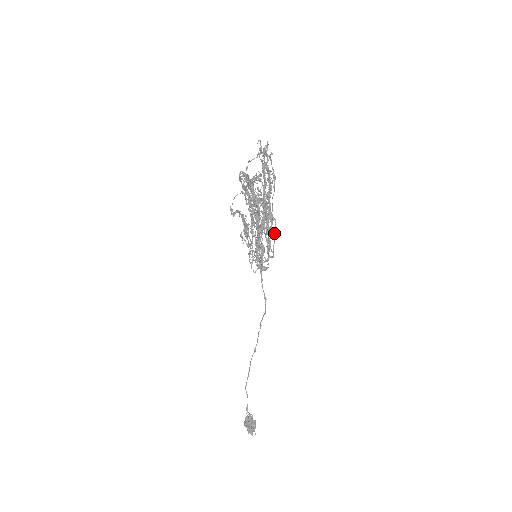
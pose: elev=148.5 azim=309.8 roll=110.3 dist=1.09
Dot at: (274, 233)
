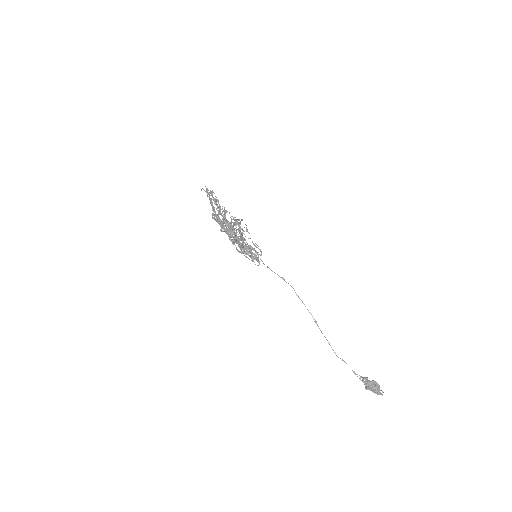
Dot at: (235, 230)
